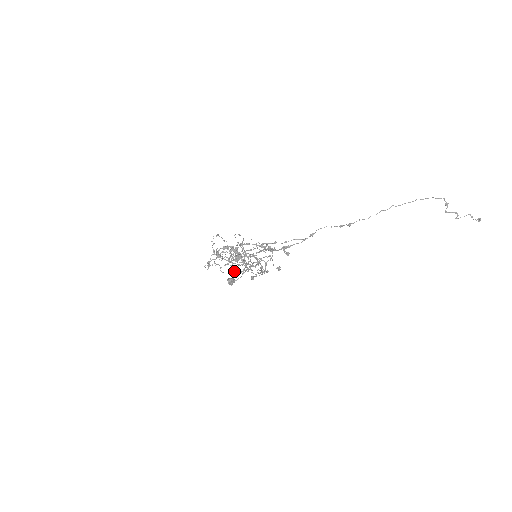
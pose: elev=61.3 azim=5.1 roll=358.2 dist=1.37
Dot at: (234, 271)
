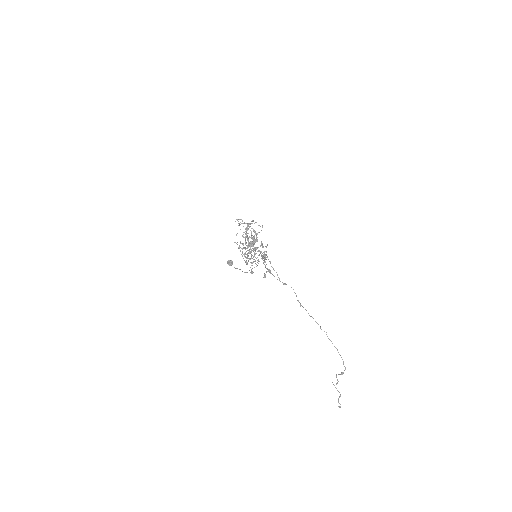
Dot at: occluded
